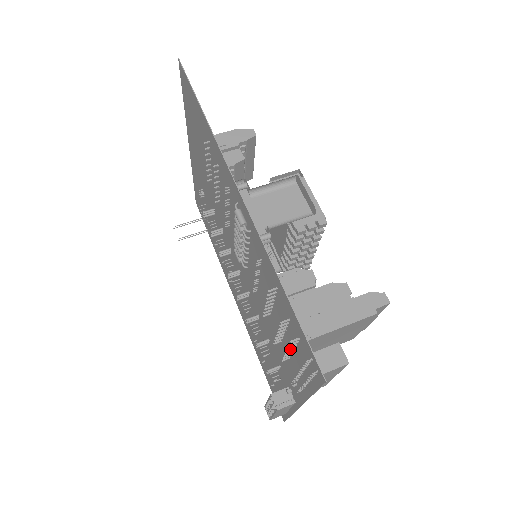
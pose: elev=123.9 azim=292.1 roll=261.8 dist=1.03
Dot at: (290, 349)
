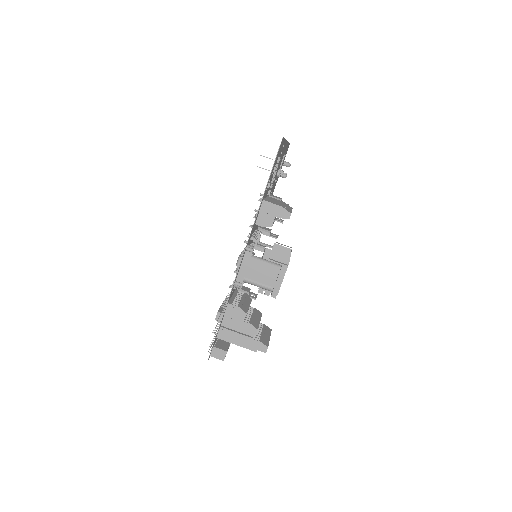
Dot at: (218, 326)
